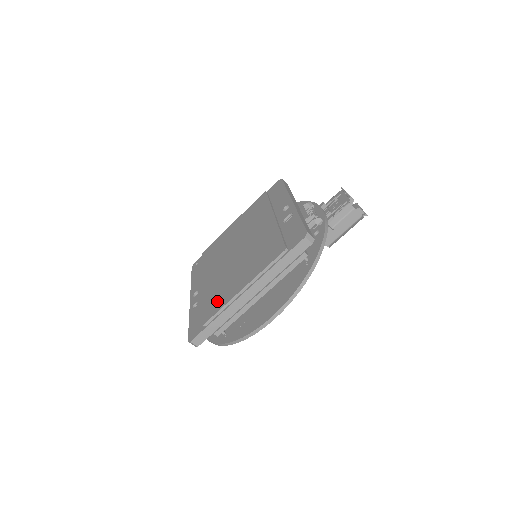
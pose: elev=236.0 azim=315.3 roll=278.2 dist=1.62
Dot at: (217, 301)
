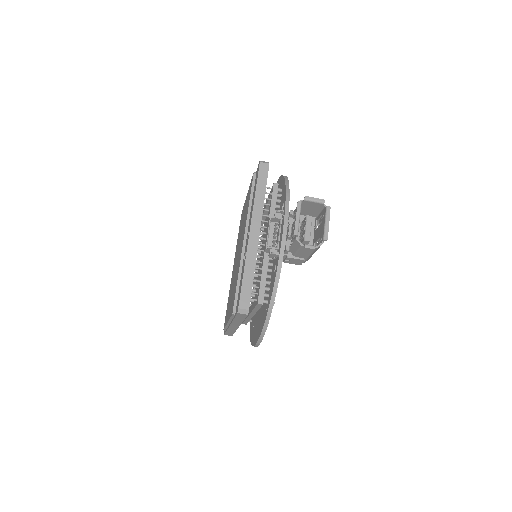
Dot at: occluded
